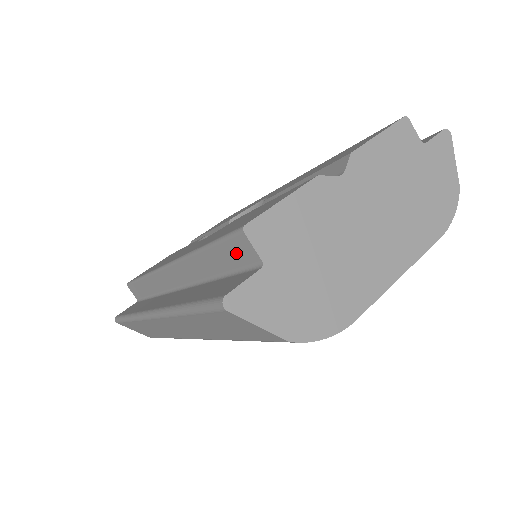
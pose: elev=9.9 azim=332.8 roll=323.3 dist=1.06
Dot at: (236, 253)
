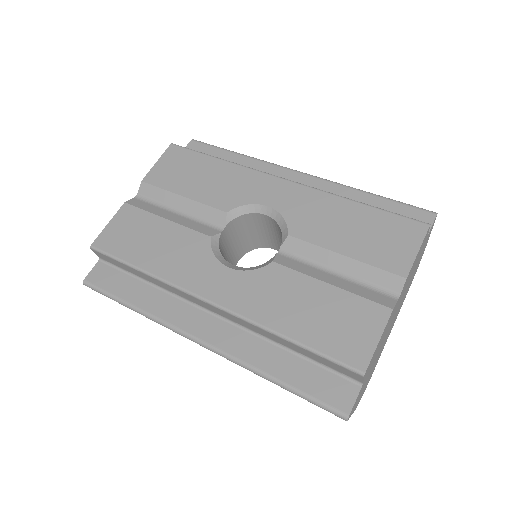
Dot at: (339, 369)
